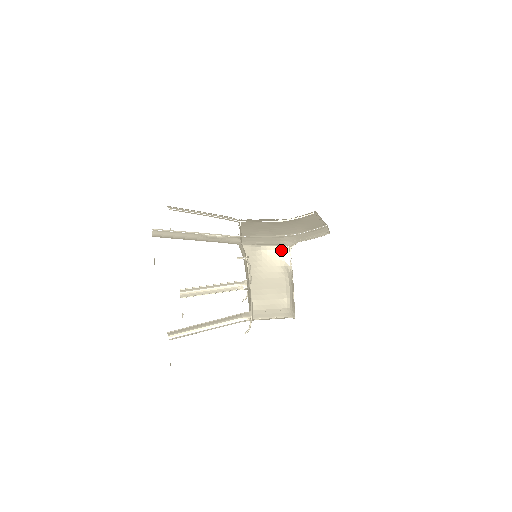
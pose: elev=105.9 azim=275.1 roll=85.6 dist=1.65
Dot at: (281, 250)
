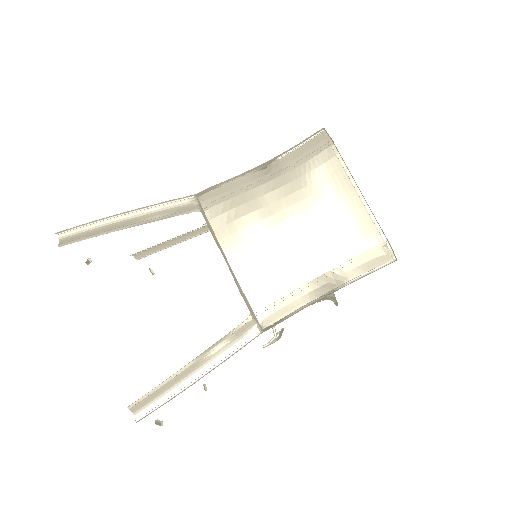
Dot at: (318, 296)
